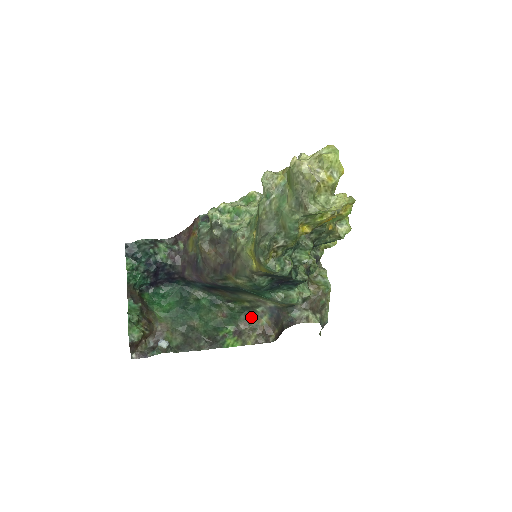
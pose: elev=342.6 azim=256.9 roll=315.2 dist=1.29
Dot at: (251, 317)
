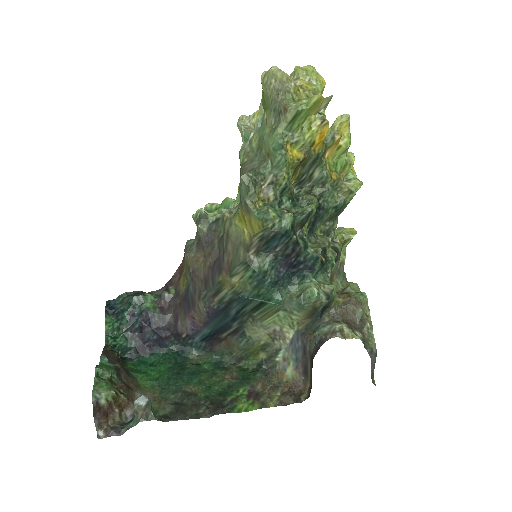
Dot at: (271, 374)
